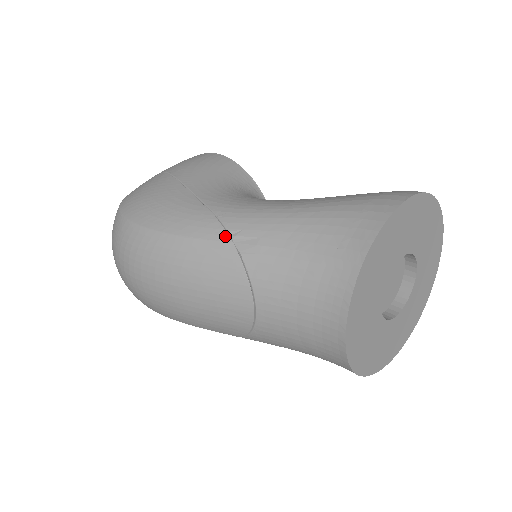
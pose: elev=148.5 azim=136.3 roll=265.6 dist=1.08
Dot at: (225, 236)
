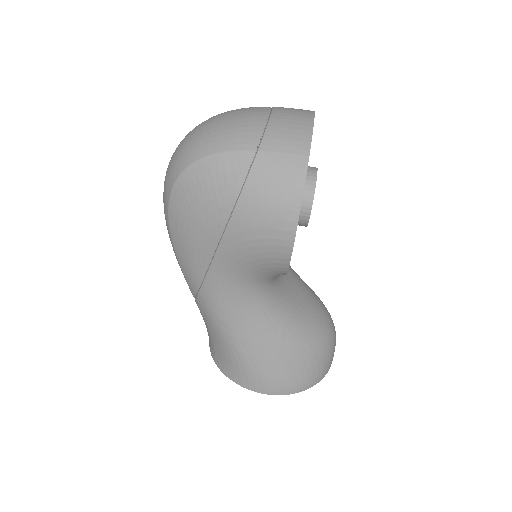
Dot at: (194, 294)
